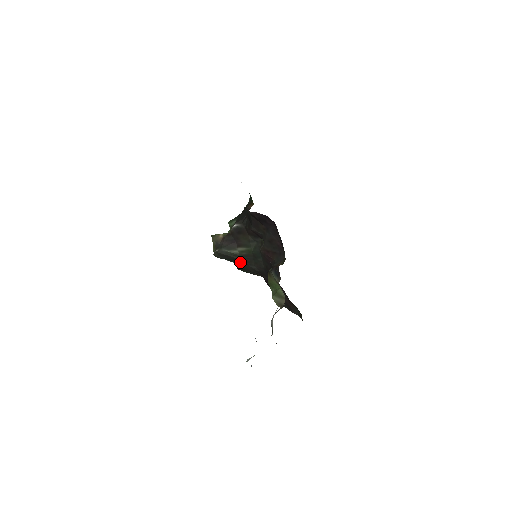
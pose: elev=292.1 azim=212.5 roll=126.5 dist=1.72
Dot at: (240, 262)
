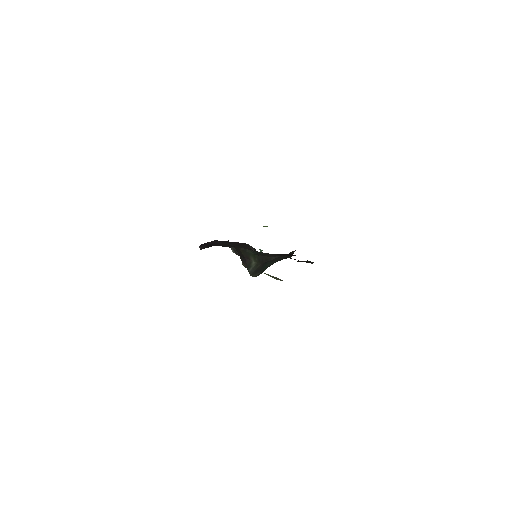
Dot at: (268, 263)
